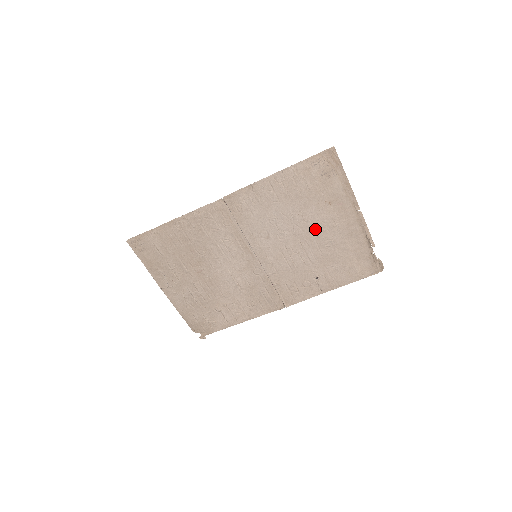
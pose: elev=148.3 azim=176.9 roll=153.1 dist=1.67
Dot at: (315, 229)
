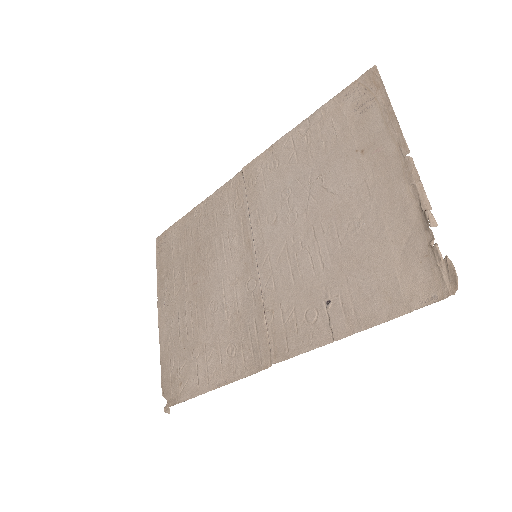
Dot at: (337, 201)
